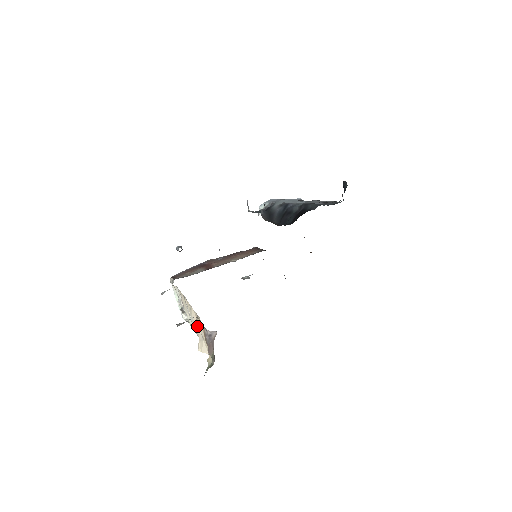
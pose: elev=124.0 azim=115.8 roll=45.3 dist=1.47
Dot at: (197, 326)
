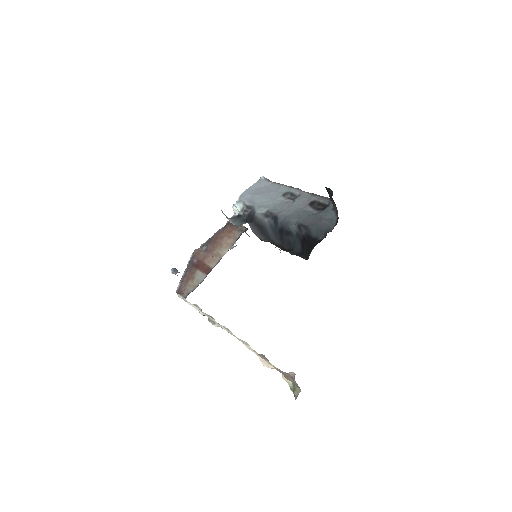
Dot at: (254, 352)
